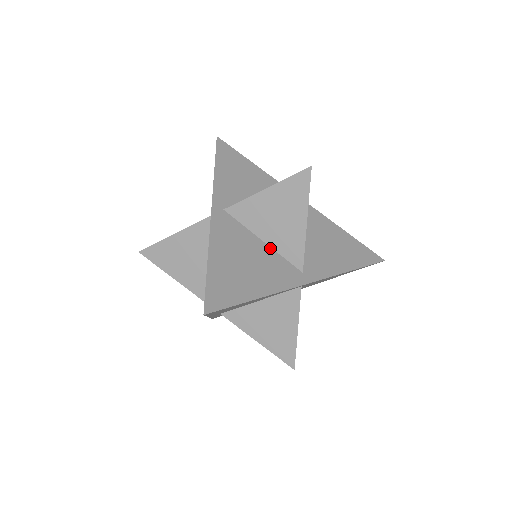
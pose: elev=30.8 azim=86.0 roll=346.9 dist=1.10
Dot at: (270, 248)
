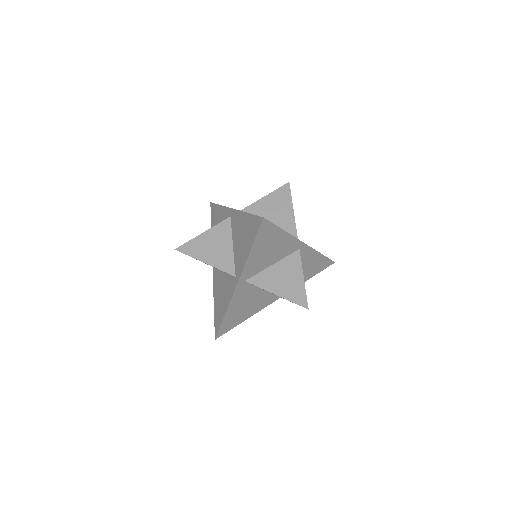
Dot at: (264, 291)
